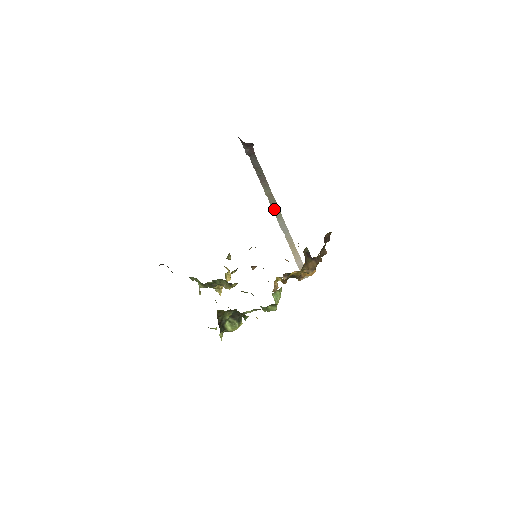
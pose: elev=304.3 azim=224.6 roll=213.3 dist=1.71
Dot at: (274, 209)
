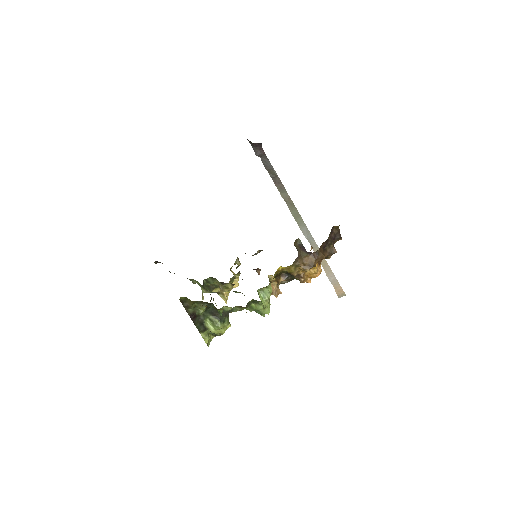
Dot at: (294, 214)
